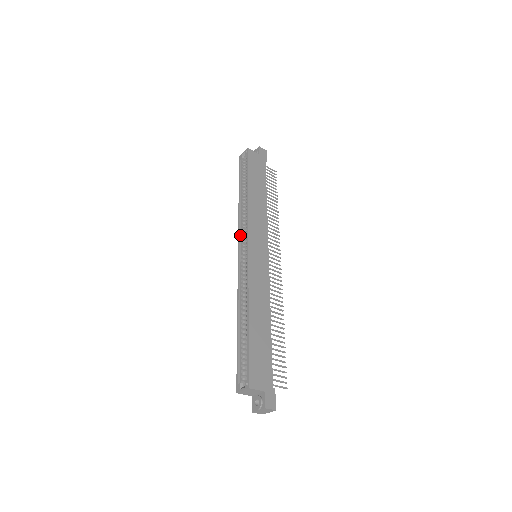
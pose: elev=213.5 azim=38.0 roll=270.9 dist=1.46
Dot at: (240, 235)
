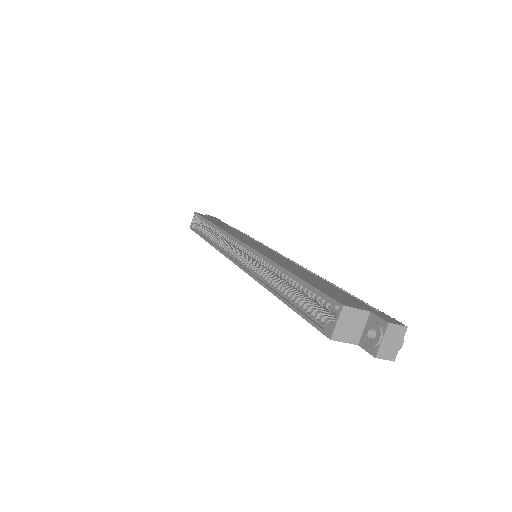
Dot at: (225, 253)
